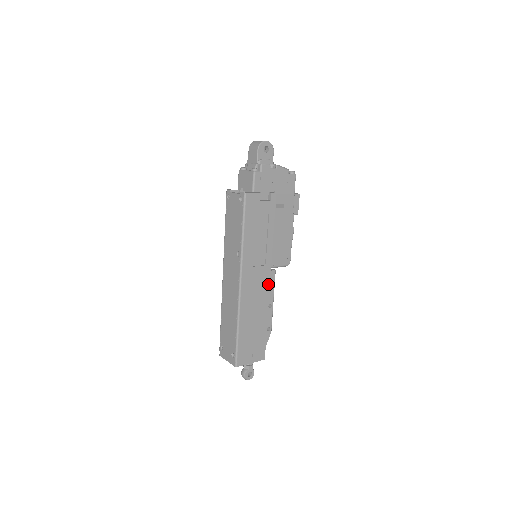
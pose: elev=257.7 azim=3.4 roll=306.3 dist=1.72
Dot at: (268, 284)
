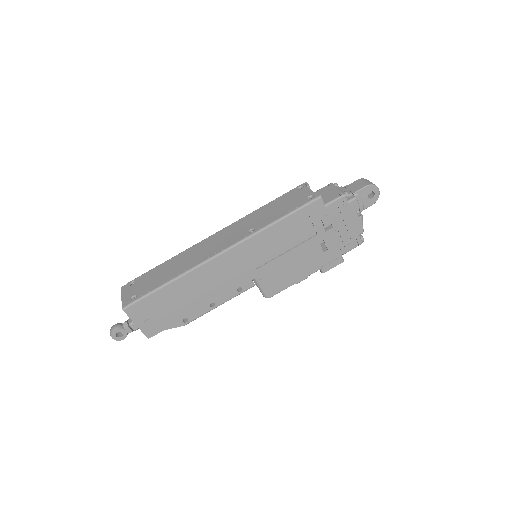
Dot at: (236, 286)
